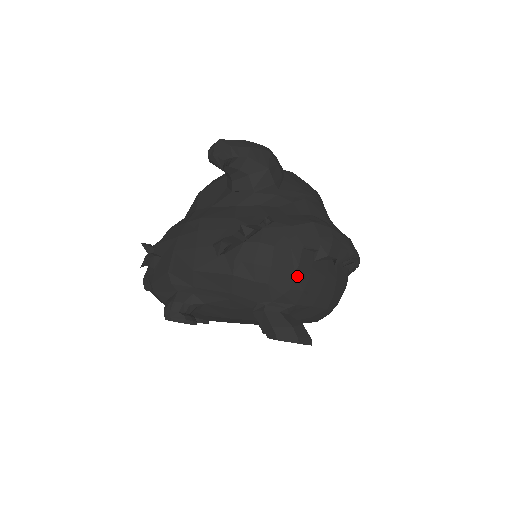
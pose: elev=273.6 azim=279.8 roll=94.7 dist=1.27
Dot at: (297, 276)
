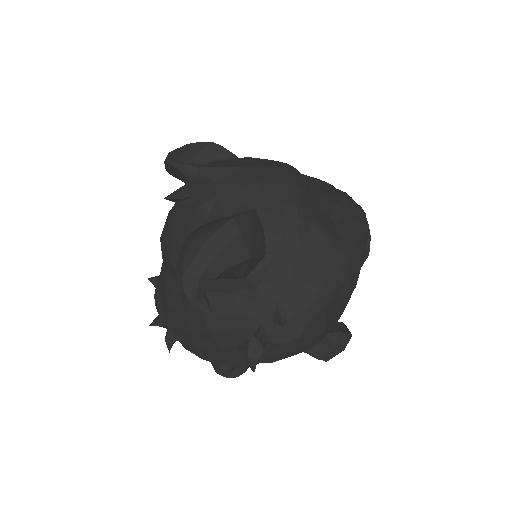
Dot at: (327, 329)
